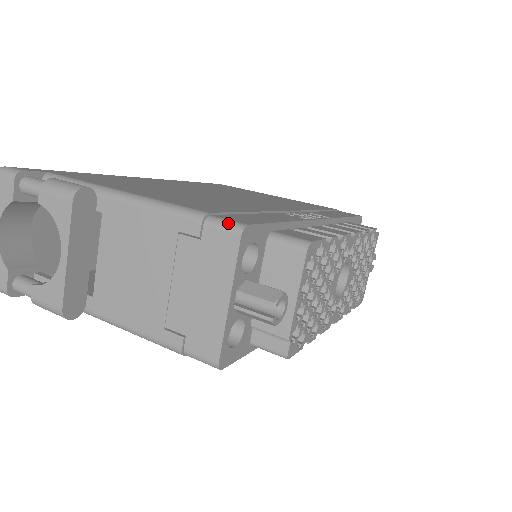
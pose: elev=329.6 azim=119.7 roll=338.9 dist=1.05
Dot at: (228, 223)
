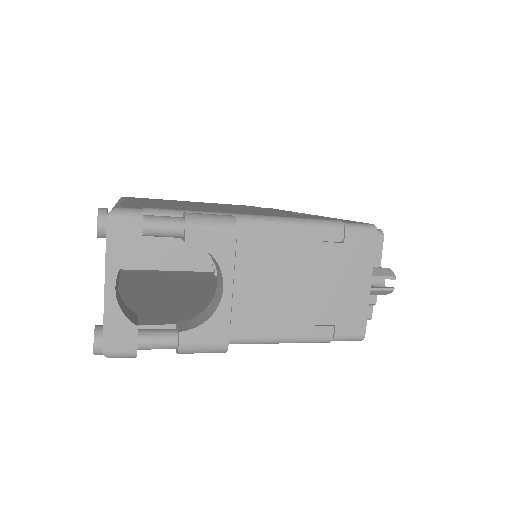
Dot at: (363, 226)
